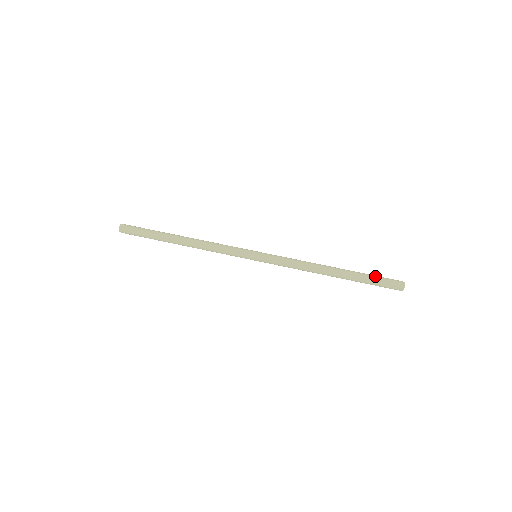
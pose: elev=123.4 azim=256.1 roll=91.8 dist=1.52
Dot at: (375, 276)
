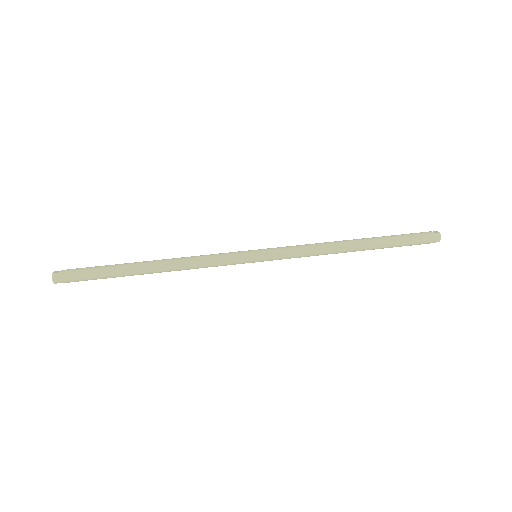
Dot at: (403, 234)
